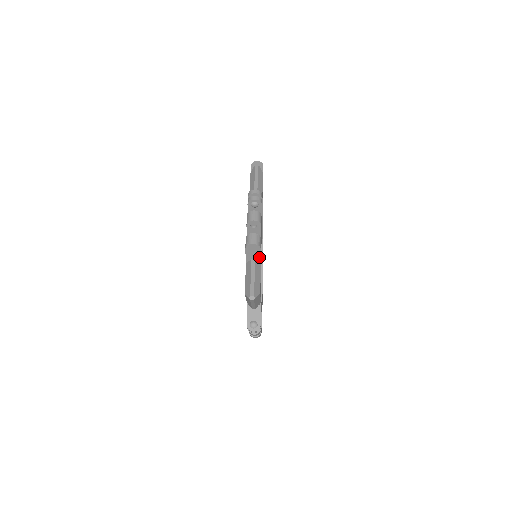
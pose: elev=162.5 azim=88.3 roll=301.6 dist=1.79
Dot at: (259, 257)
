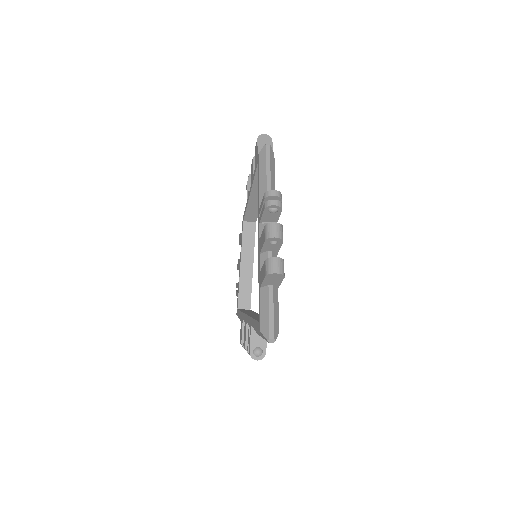
Dot at: (279, 284)
